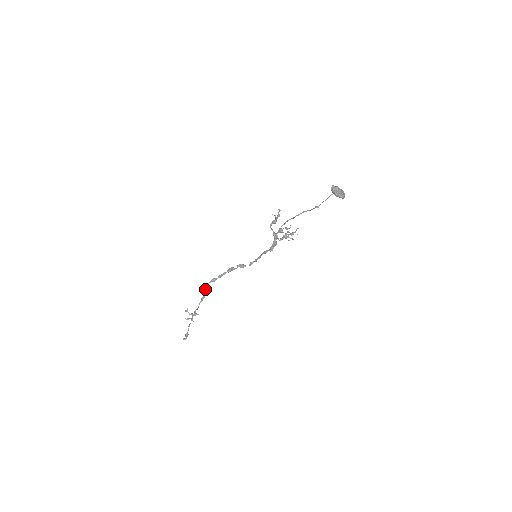
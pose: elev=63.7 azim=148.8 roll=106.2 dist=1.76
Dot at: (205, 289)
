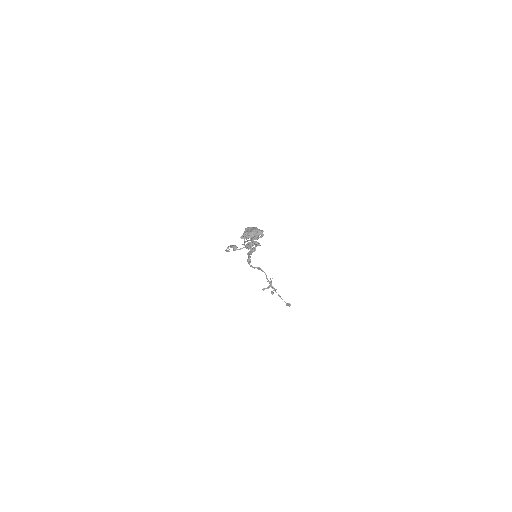
Dot at: occluded
